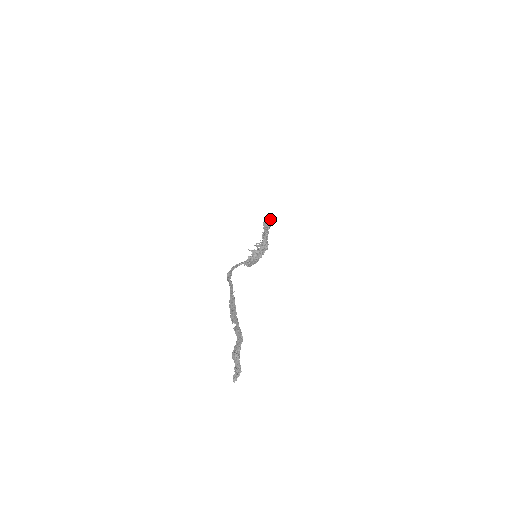
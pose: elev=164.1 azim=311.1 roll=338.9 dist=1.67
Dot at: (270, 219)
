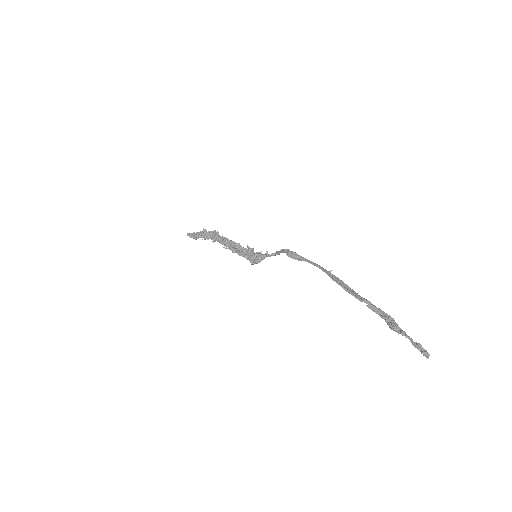
Dot at: occluded
